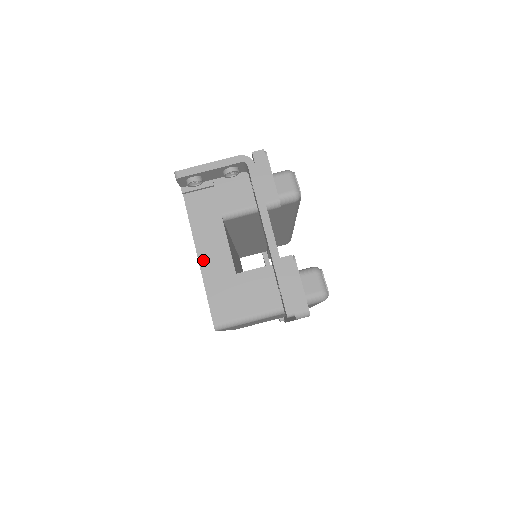
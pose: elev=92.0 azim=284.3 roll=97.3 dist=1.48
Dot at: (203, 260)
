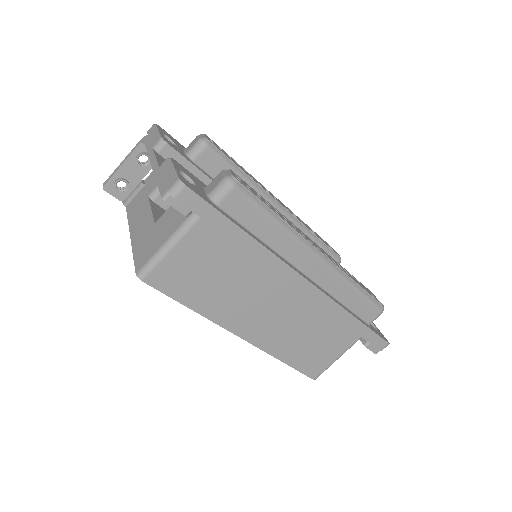
Dot at: (133, 234)
